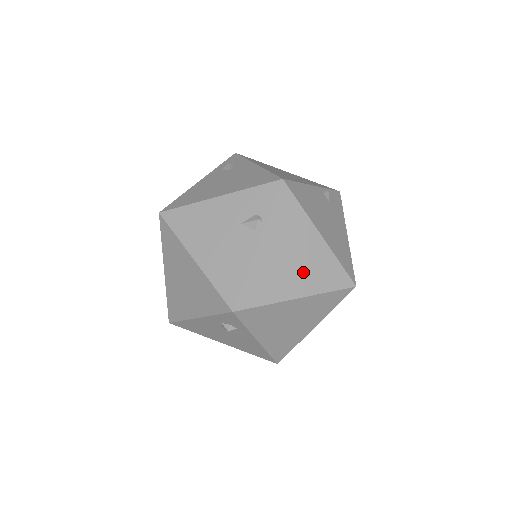
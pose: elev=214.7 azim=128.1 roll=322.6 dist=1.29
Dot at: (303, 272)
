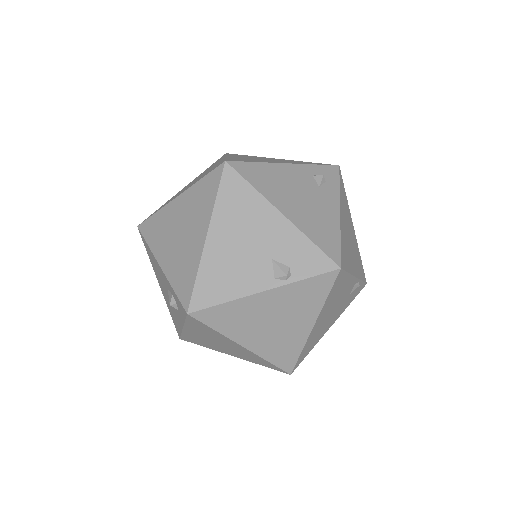
Dot at: (269, 336)
